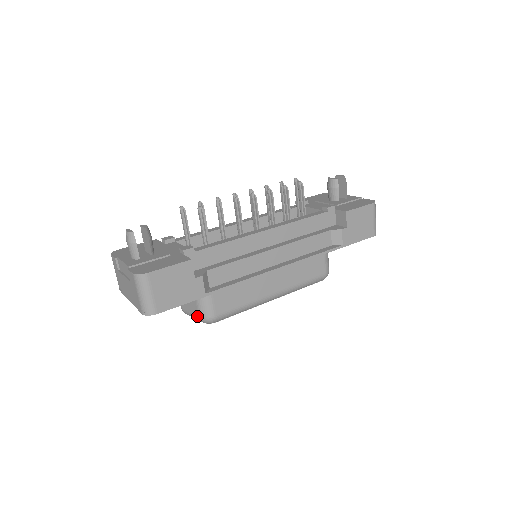
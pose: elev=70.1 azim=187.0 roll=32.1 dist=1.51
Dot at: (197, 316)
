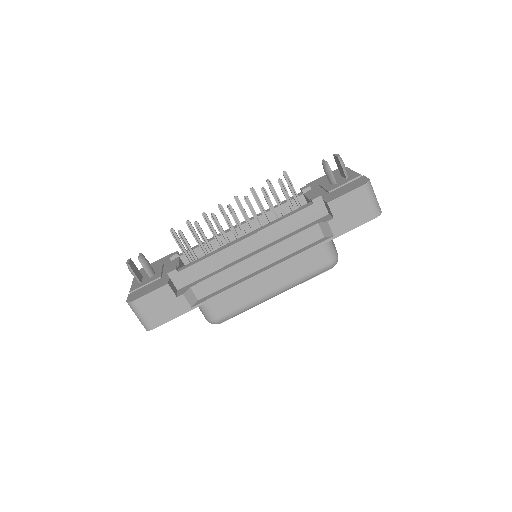
Dot at: occluded
